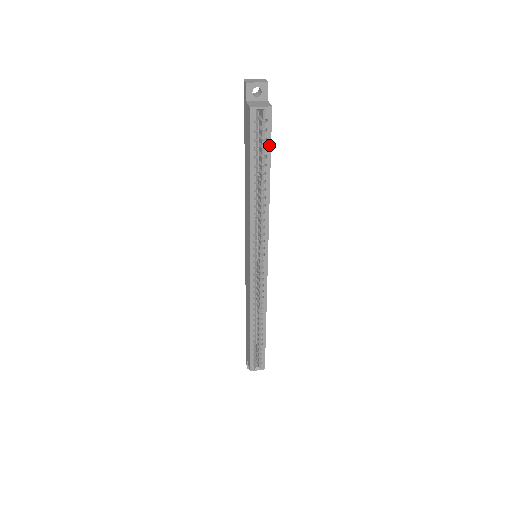
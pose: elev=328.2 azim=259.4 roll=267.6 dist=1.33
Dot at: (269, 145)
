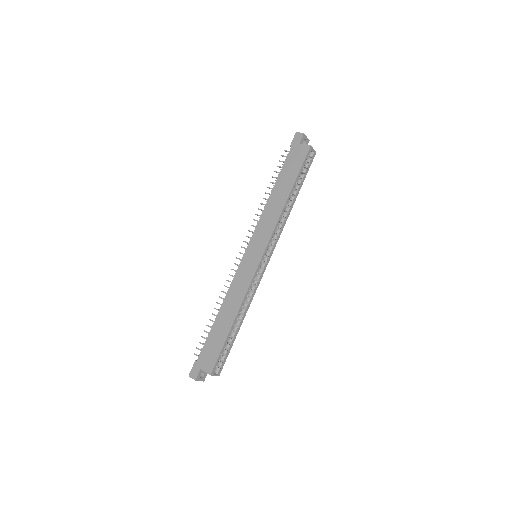
Dot at: (306, 174)
